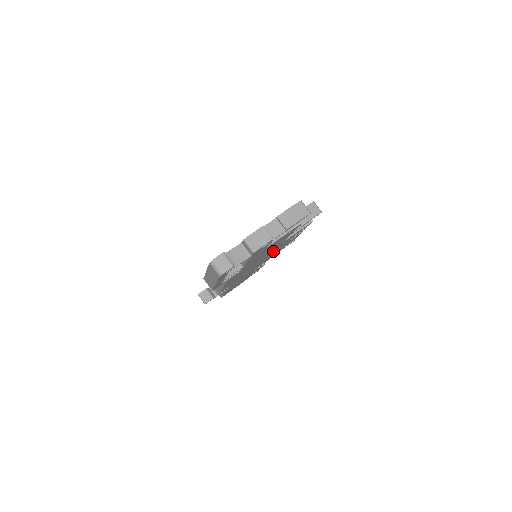
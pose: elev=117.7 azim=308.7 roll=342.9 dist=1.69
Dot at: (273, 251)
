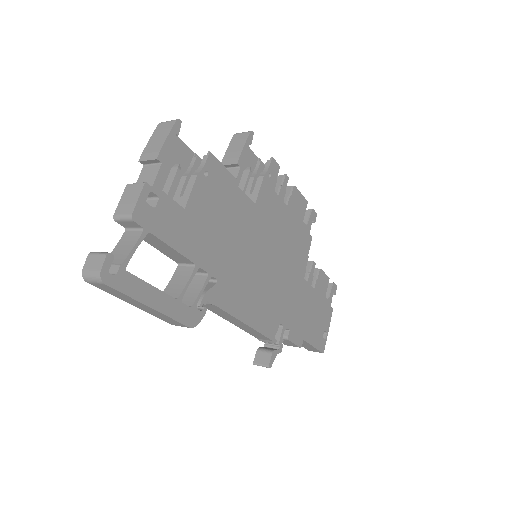
Dot at: (268, 232)
